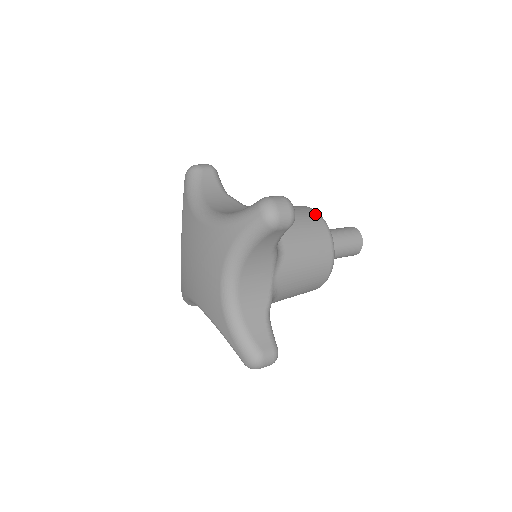
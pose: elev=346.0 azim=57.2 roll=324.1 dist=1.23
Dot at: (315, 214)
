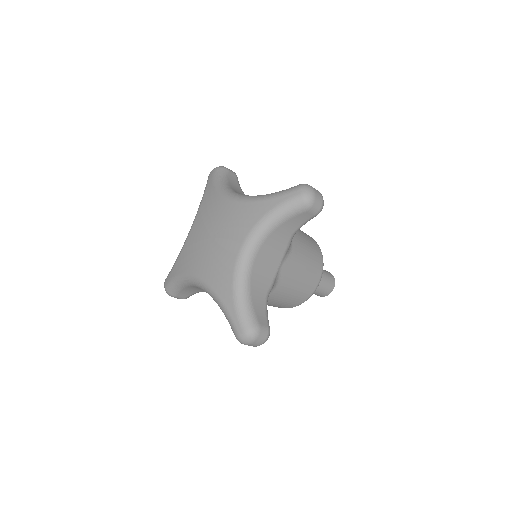
Dot at: (312, 238)
